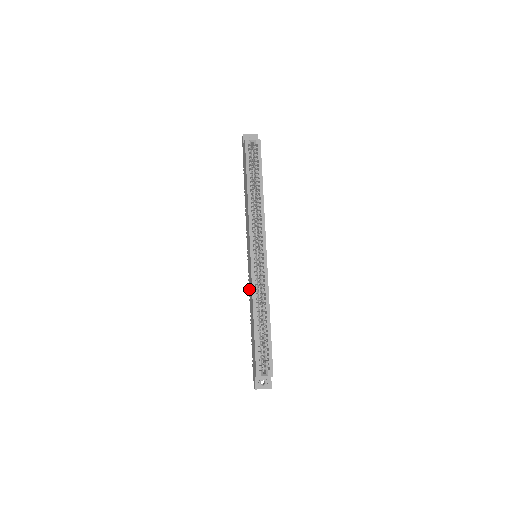
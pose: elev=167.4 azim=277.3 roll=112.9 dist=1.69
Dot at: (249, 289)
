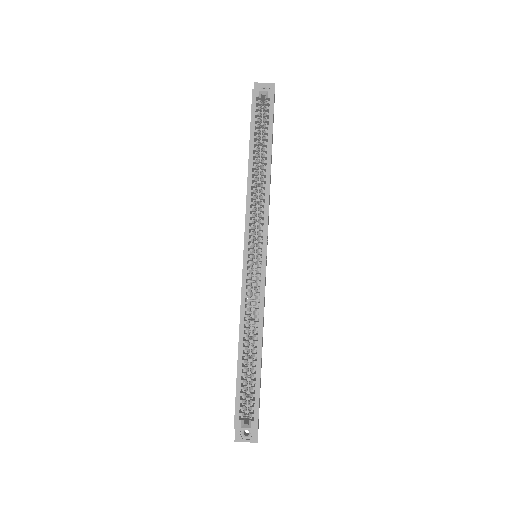
Dot at: occluded
